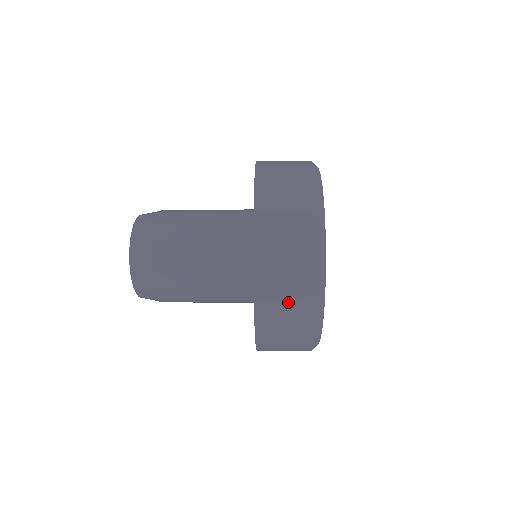
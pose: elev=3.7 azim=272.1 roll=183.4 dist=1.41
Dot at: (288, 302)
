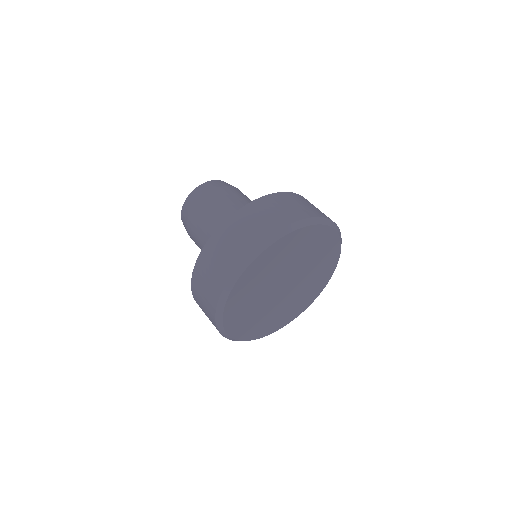
Dot at: (204, 299)
